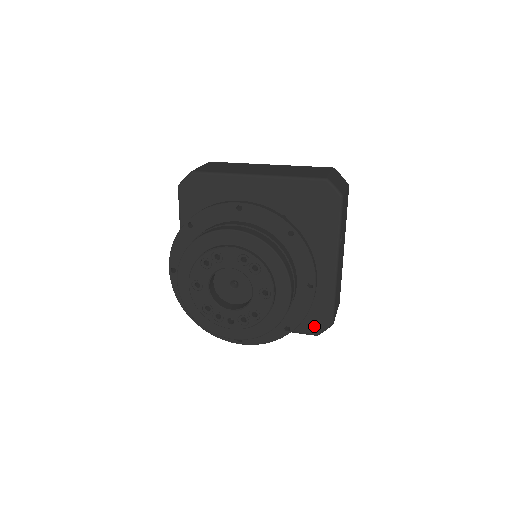
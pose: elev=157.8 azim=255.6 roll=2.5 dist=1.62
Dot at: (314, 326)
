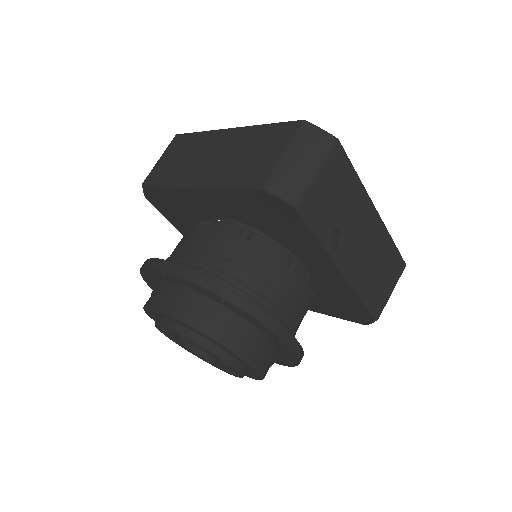
Dot at: (357, 318)
